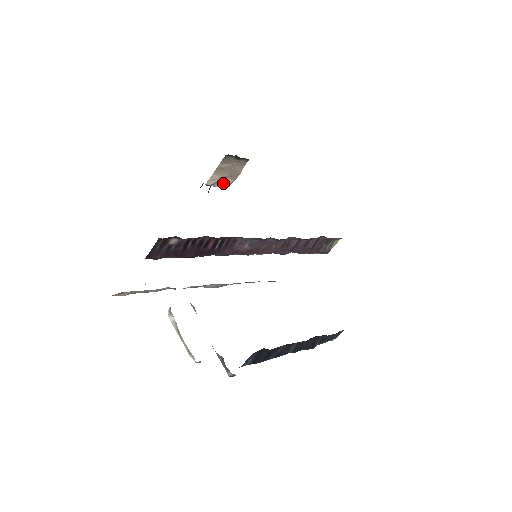
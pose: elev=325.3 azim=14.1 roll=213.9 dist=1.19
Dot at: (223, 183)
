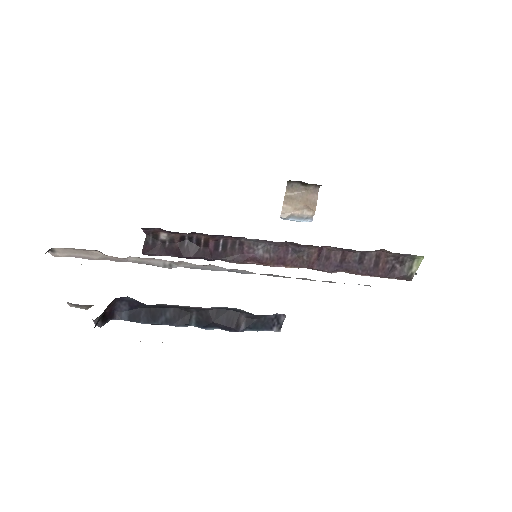
Dot at: (302, 216)
